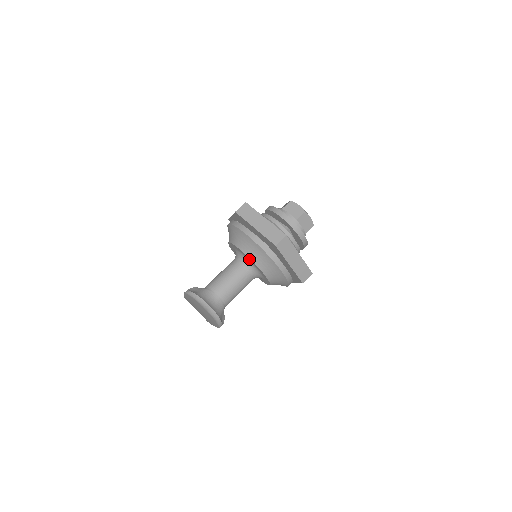
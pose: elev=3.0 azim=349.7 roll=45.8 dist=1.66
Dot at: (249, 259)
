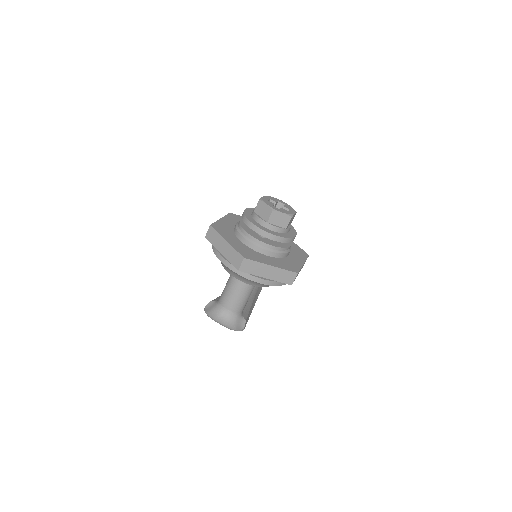
Dot at: occluded
